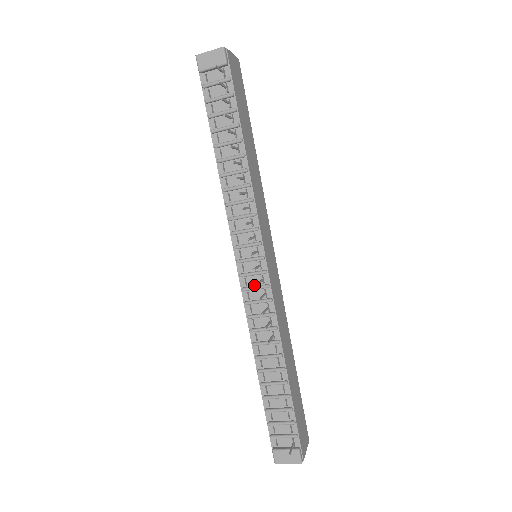
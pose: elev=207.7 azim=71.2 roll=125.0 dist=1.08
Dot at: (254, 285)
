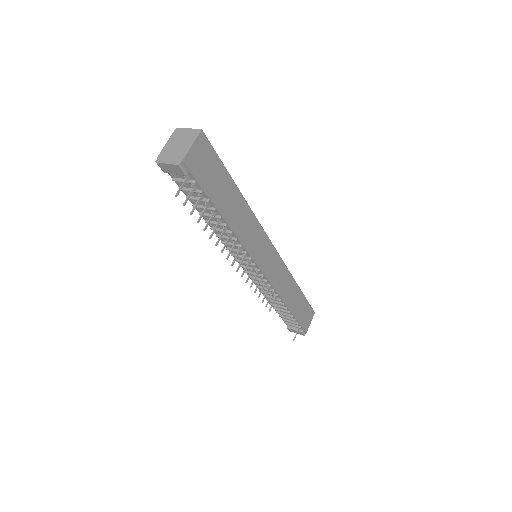
Dot at: (256, 277)
